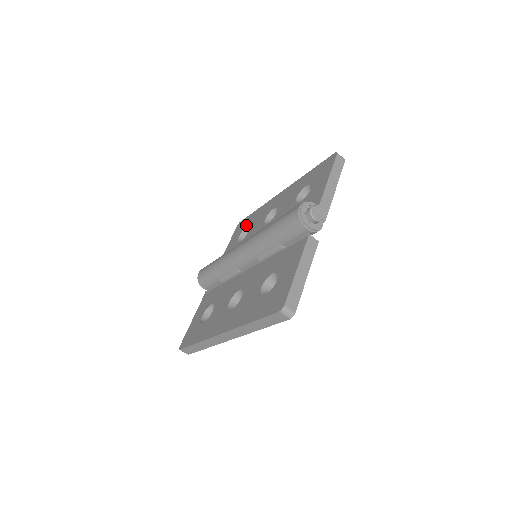
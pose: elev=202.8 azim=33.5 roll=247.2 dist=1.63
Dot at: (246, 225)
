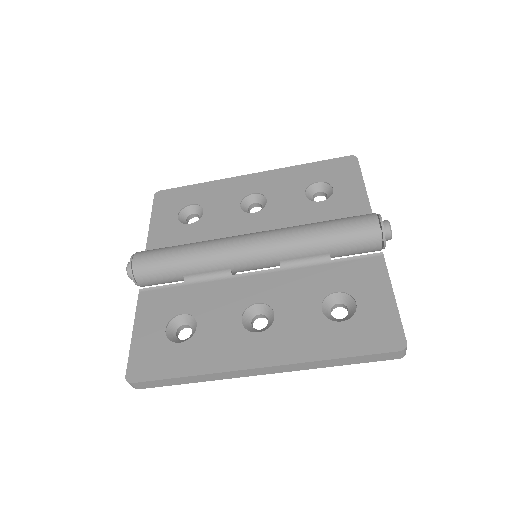
Dot at: (187, 201)
